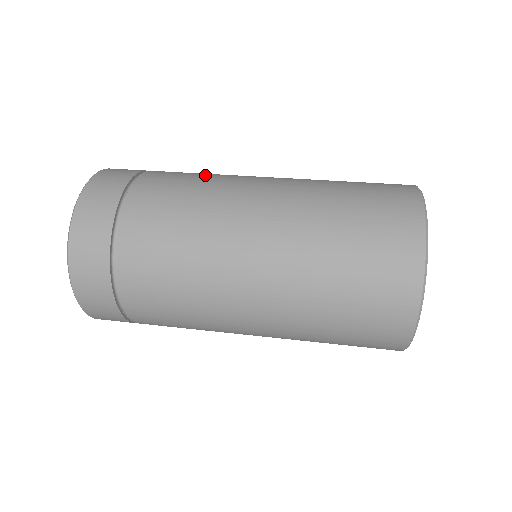
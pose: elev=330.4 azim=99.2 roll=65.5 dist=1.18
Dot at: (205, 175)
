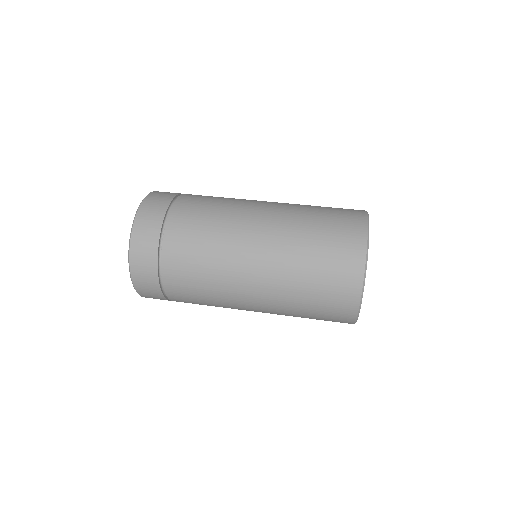
Dot at: (220, 202)
